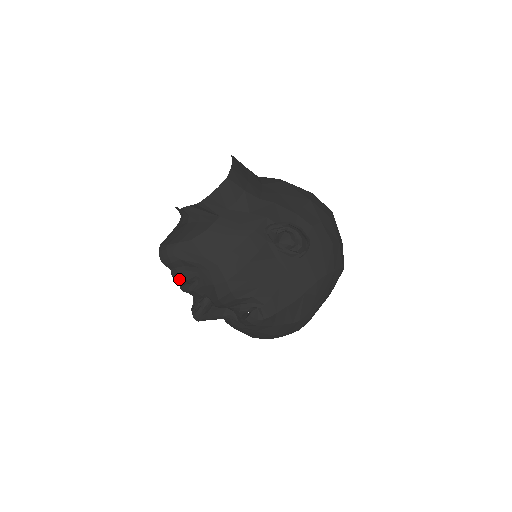
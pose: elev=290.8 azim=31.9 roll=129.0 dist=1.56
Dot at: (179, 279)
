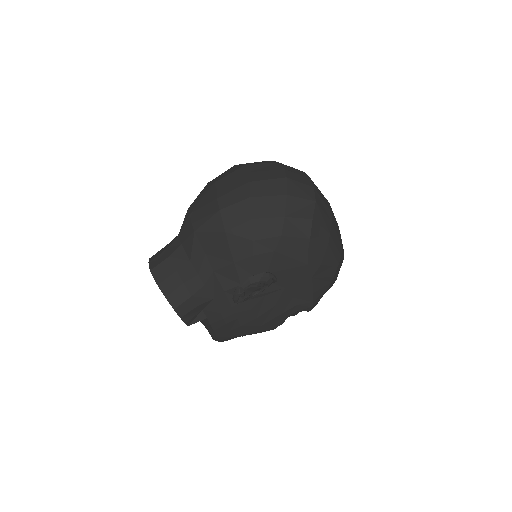
Dot at: occluded
